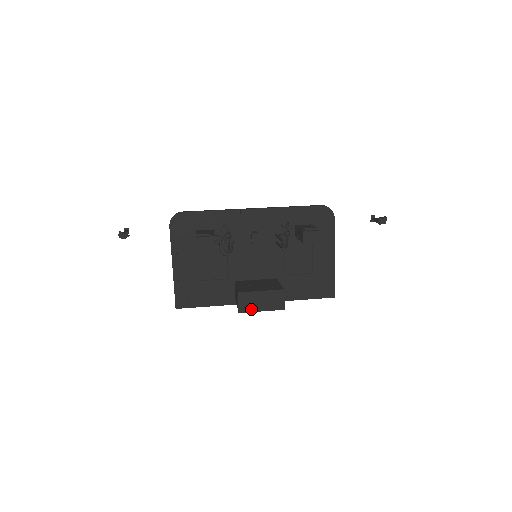
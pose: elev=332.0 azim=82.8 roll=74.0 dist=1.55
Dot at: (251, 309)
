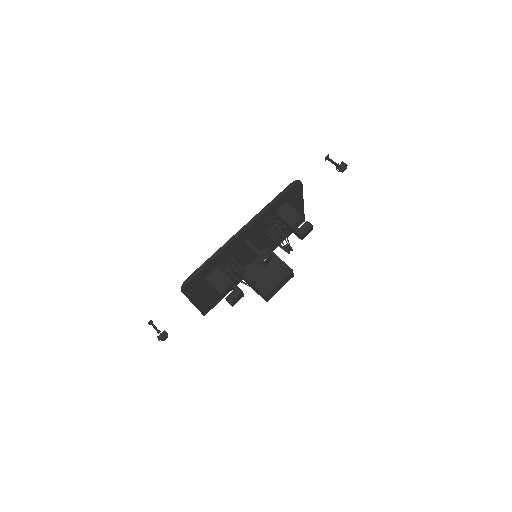
Dot at: (274, 294)
